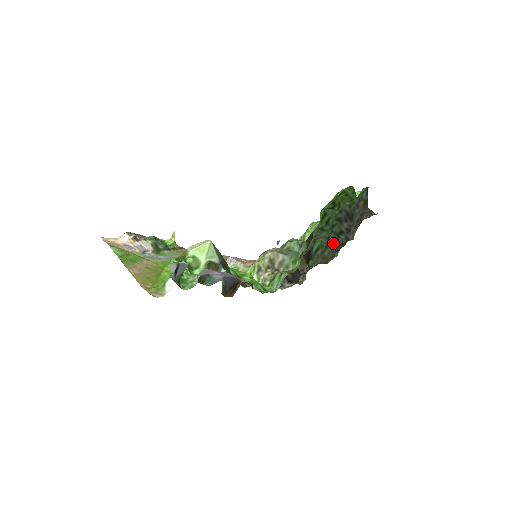
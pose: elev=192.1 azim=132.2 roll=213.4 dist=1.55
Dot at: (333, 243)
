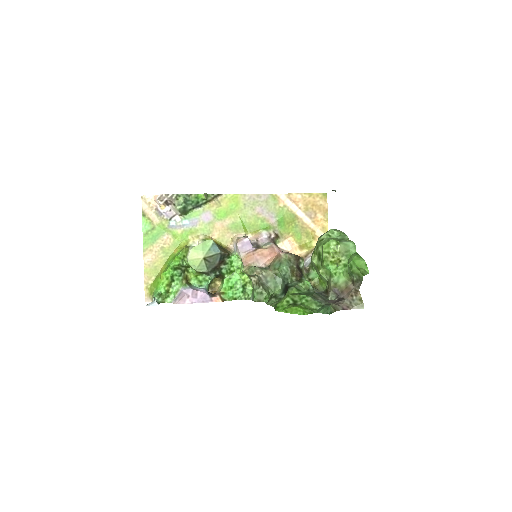
Dot at: occluded
